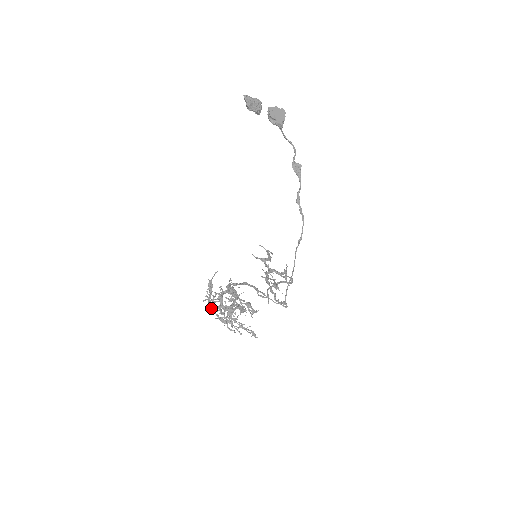
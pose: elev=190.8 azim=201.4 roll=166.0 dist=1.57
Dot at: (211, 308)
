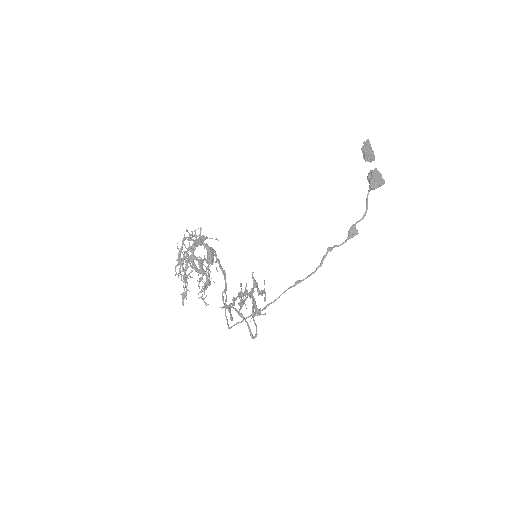
Dot at: (185, 238)
